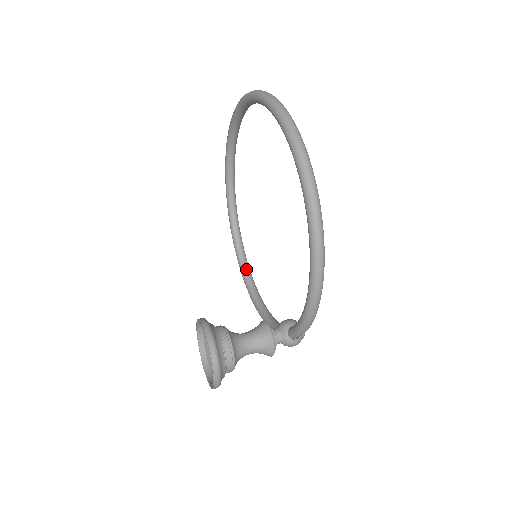
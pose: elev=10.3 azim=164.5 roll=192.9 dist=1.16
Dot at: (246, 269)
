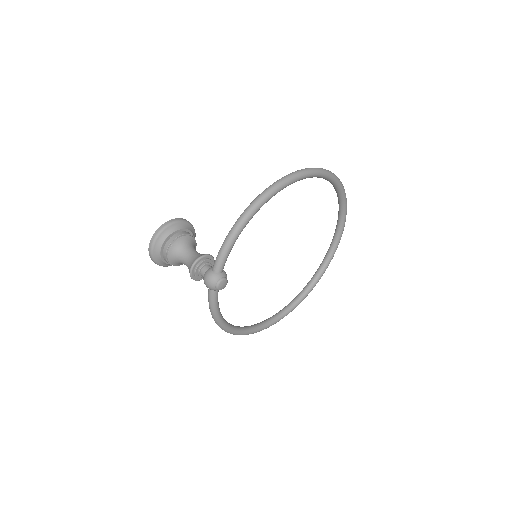
Dot at: (247, 327)
